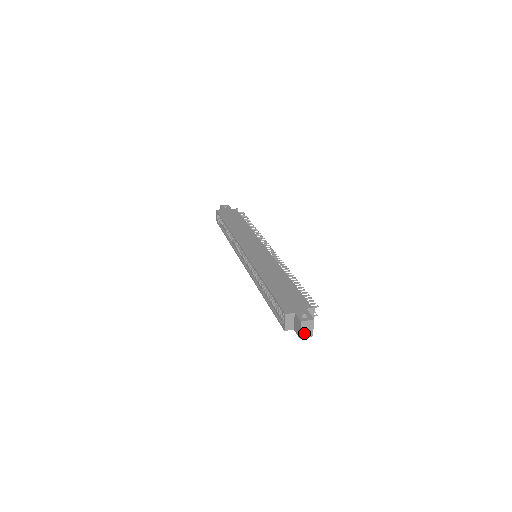
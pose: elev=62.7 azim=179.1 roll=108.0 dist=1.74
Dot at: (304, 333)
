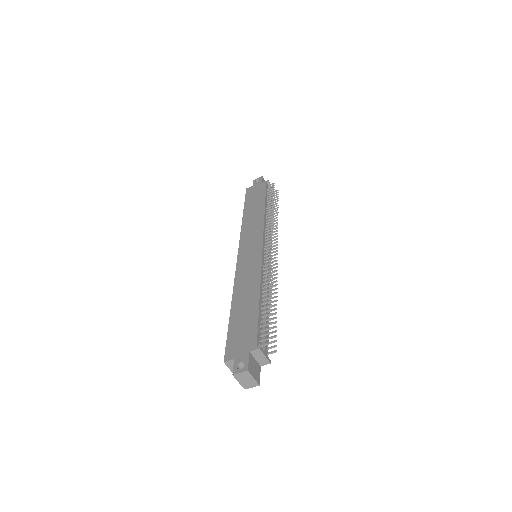
Dot at: (246, 384)
